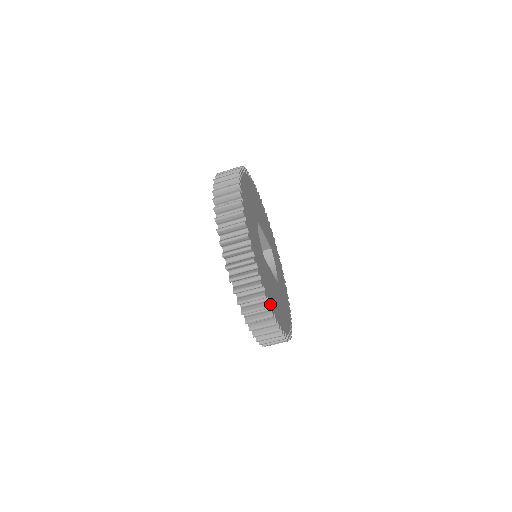
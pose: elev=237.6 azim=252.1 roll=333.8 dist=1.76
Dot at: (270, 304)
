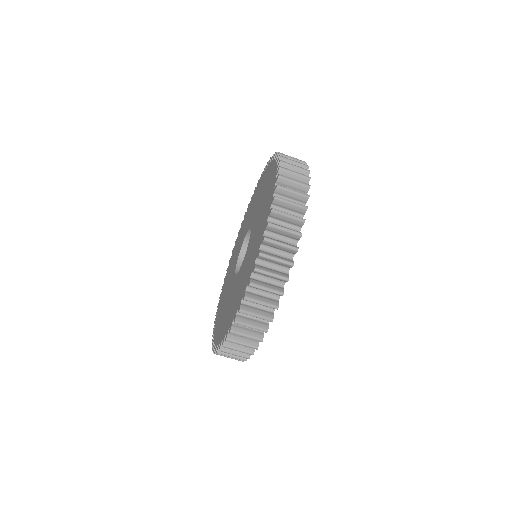
Dot at: occluded
